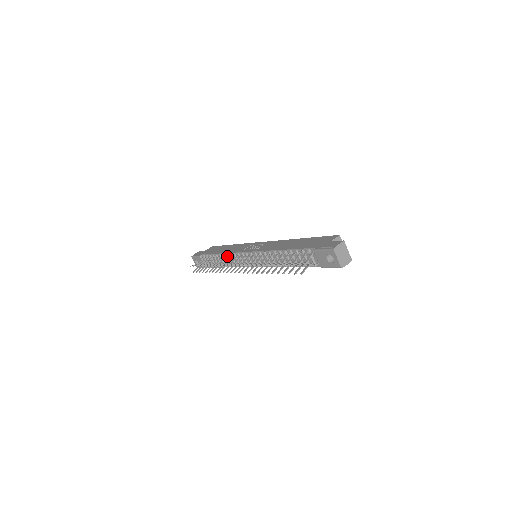
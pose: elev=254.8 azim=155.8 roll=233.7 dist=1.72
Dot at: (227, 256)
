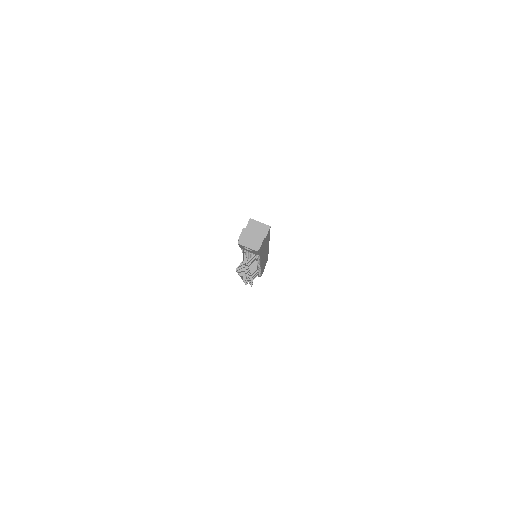
Dot at: occluded
